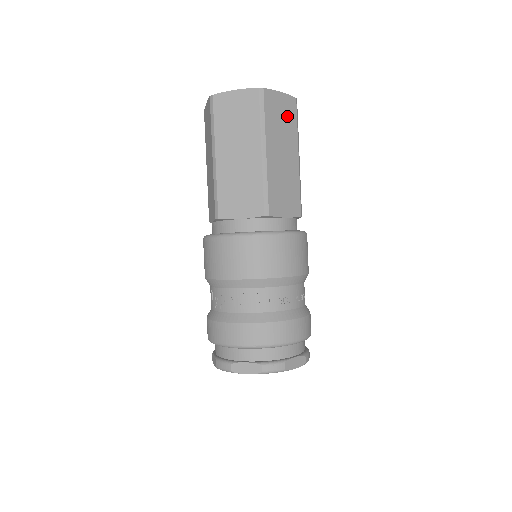
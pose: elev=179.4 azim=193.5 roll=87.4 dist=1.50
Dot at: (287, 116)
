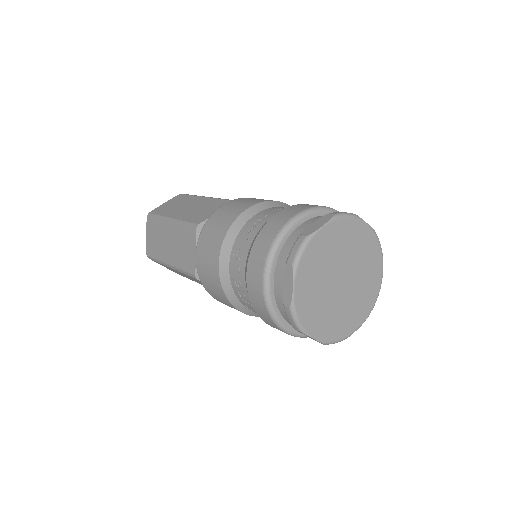
Dot at: (178, 201)
